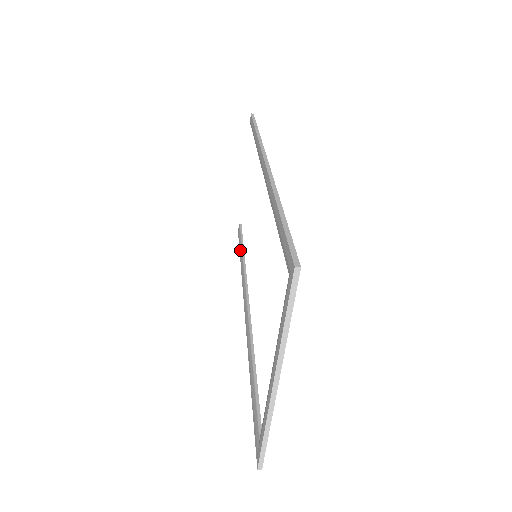
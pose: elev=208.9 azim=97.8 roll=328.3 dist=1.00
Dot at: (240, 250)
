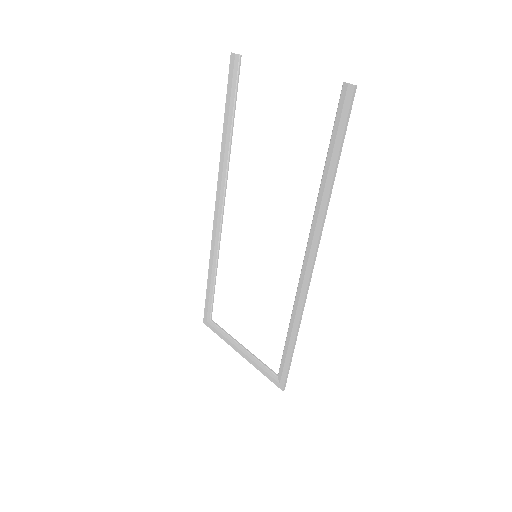
Dot at: (228, 116)
